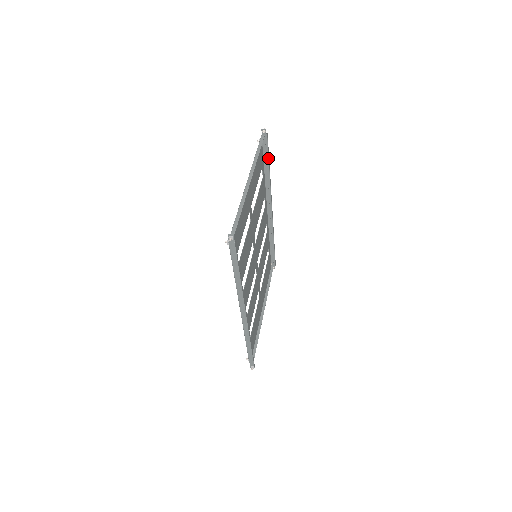
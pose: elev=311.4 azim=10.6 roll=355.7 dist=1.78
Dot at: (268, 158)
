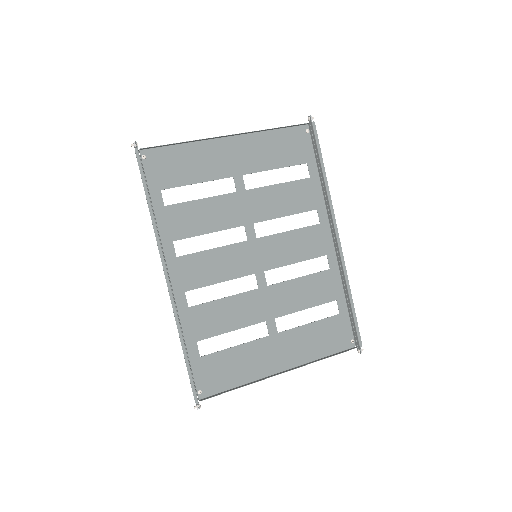
Dot at: (319, 155)
